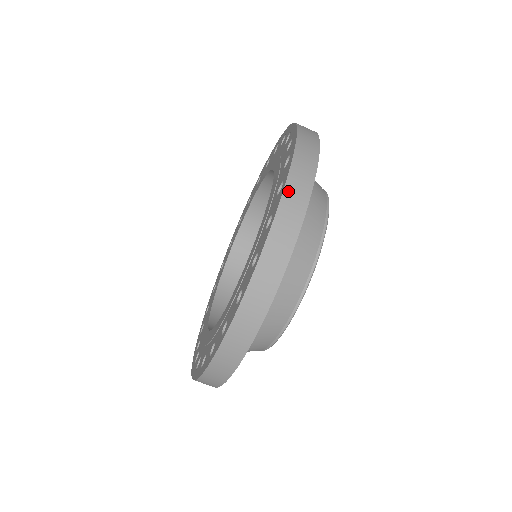
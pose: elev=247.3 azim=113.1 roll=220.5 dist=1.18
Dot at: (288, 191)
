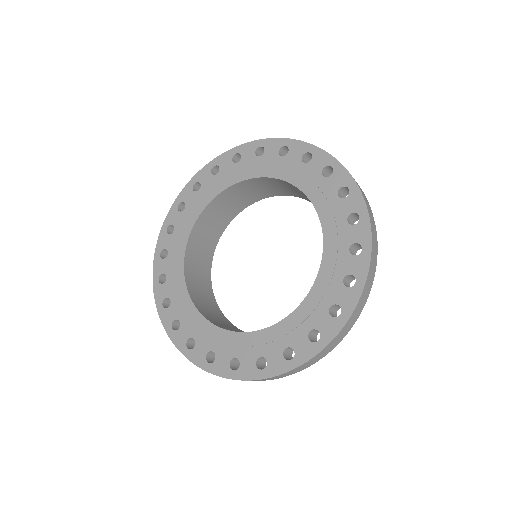
Dot at: (342, 331)
